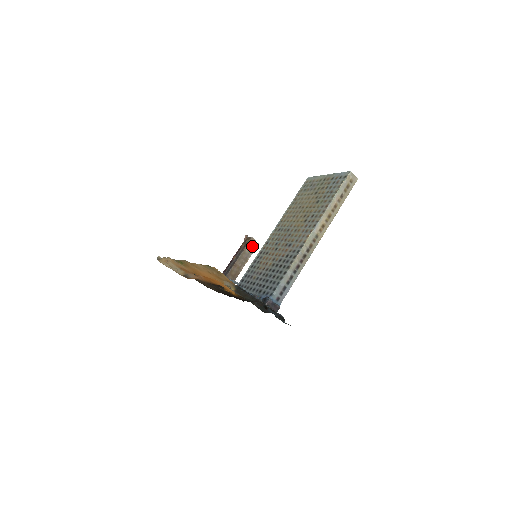
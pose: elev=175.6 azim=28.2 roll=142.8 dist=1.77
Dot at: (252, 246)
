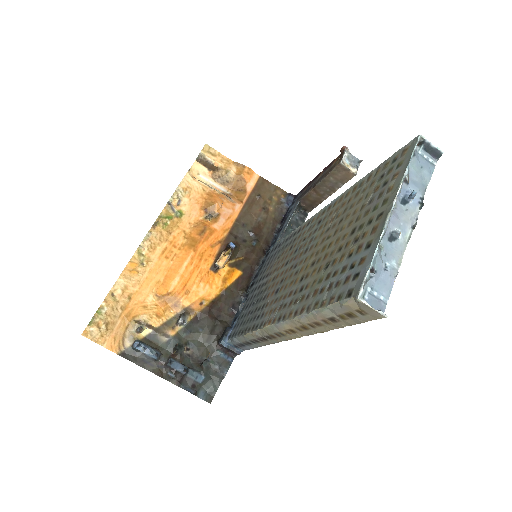
Dot at: (342, 175)
